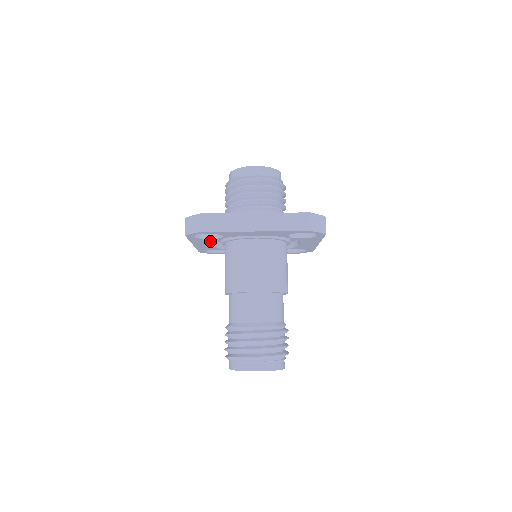
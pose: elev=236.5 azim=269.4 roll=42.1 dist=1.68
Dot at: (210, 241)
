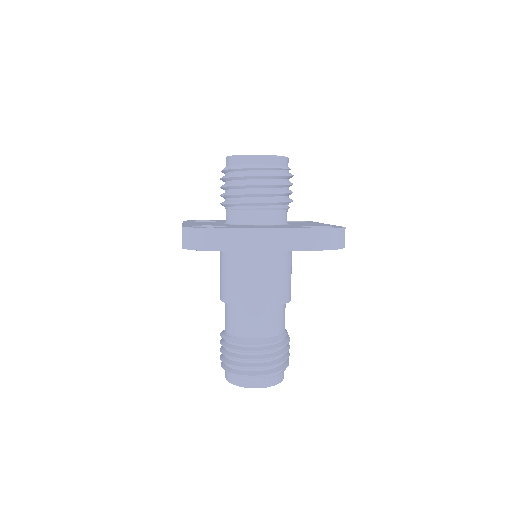
Dot at: occluded
